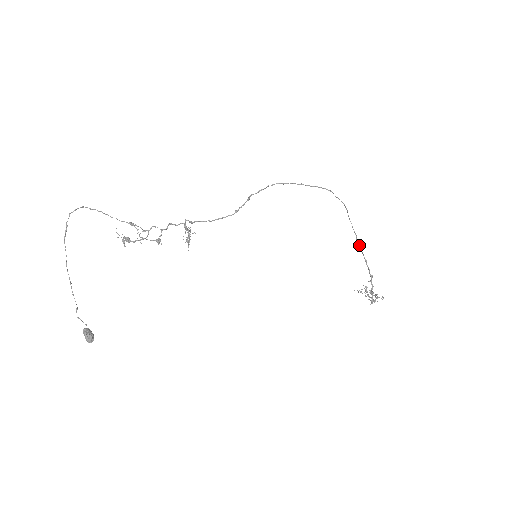
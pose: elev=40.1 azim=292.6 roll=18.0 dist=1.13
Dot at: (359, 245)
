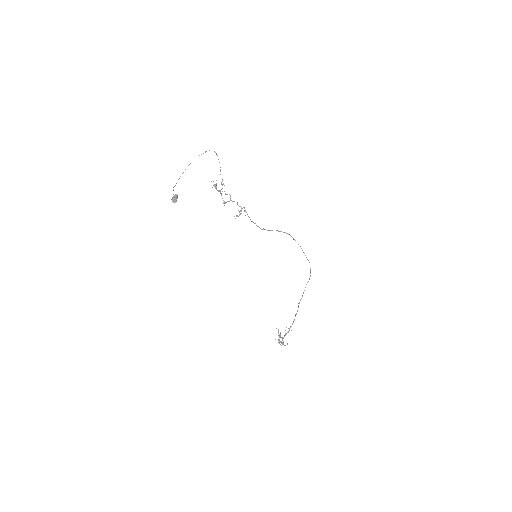
Dot at: occluded
